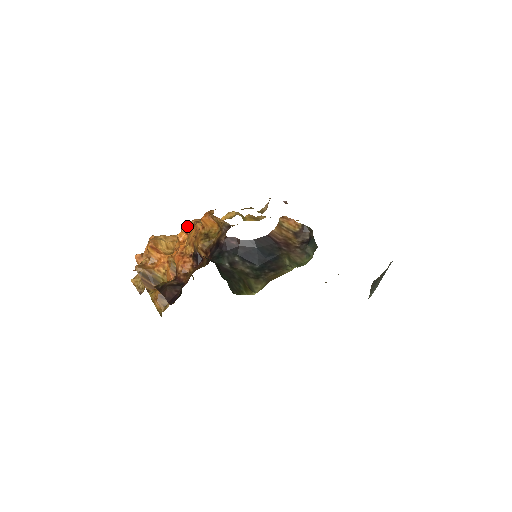
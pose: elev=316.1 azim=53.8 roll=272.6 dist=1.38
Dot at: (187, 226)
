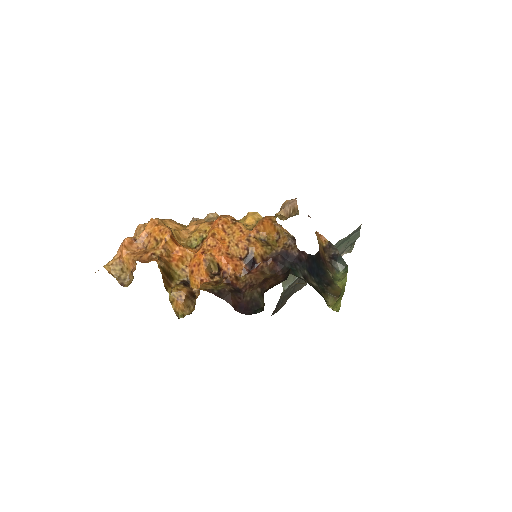
Dot at: (226, 223)
